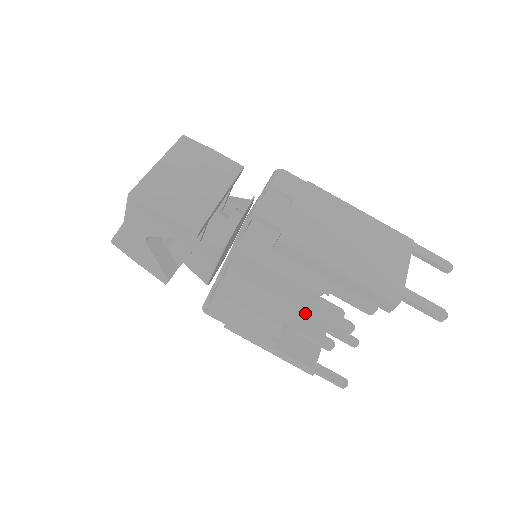
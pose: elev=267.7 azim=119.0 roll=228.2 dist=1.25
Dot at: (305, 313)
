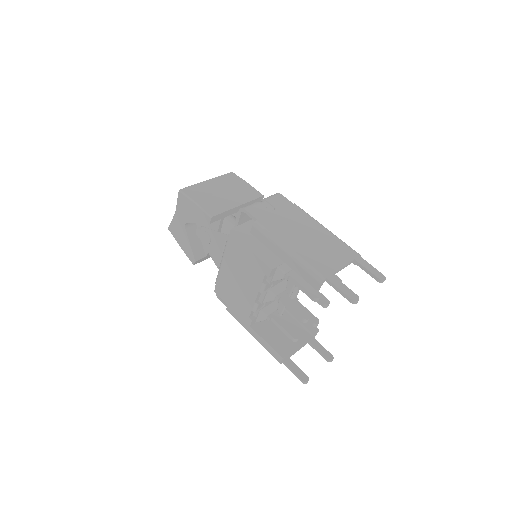
Dot at: (274, 297)
